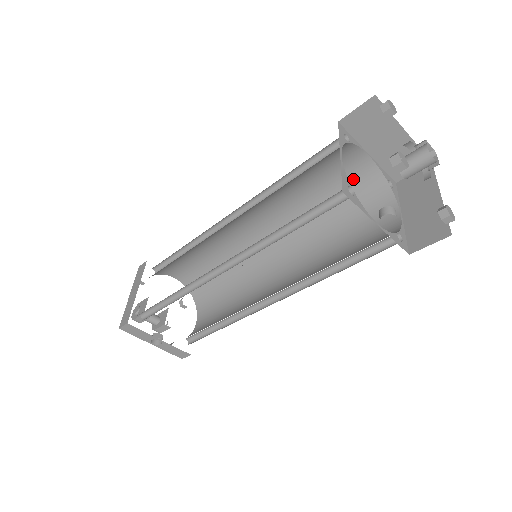
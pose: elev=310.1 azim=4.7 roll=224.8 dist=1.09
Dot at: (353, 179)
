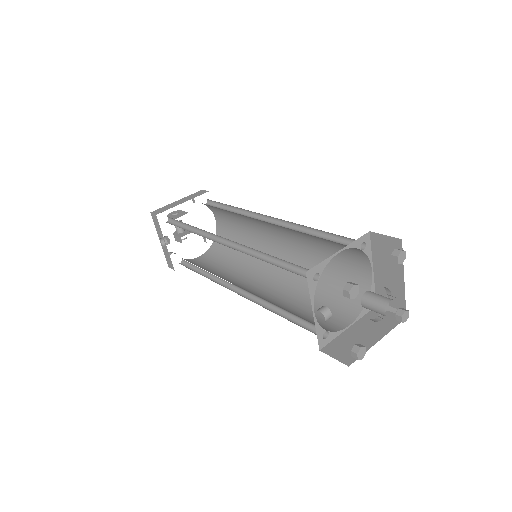
Dot at: (353, 275)
